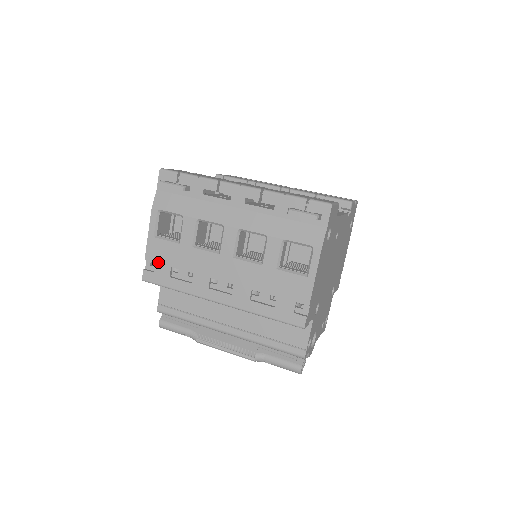
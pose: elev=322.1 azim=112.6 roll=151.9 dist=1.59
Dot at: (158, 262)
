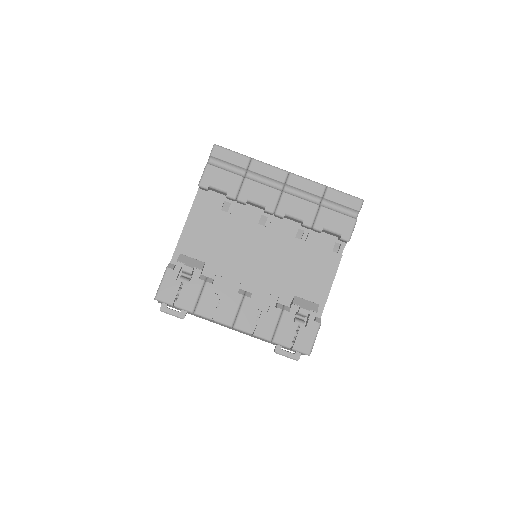
Dot at: occluded
